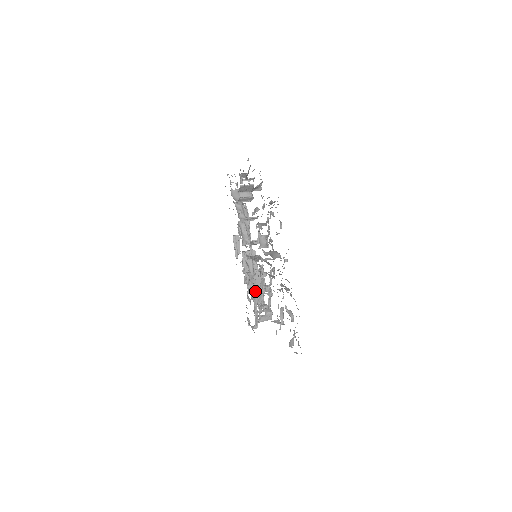
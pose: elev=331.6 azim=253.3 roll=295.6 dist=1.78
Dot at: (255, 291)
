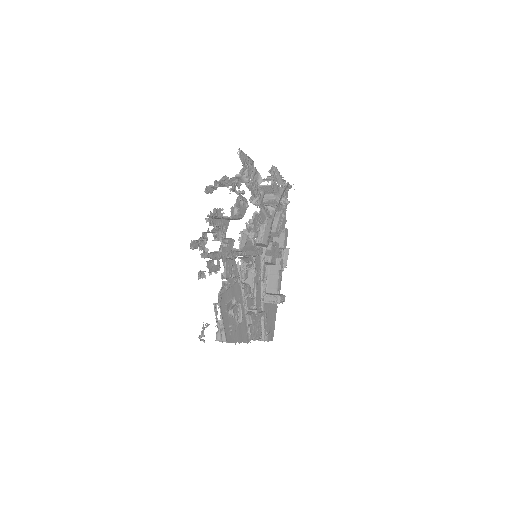
Dot at: occluded
